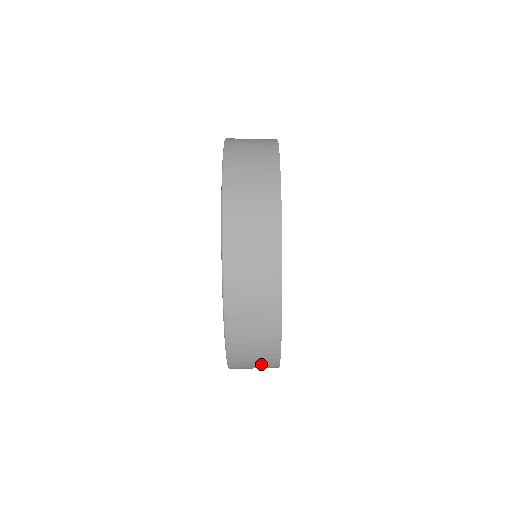
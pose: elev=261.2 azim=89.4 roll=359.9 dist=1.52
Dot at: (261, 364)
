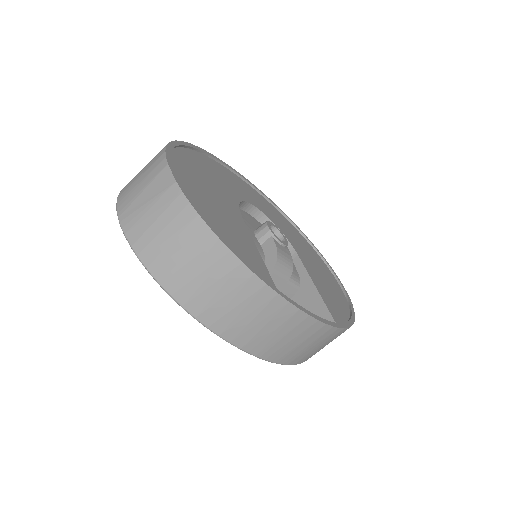
Dot at: occluded
